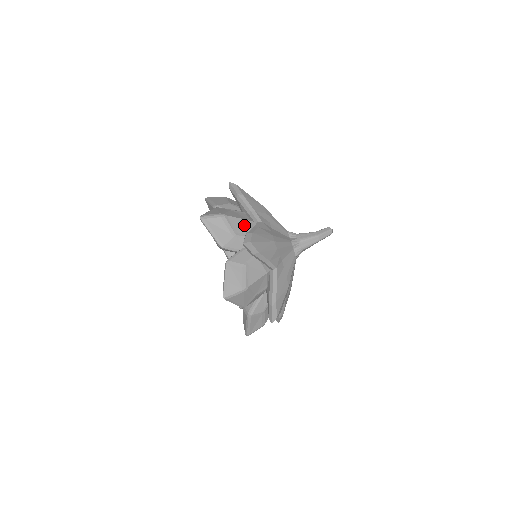
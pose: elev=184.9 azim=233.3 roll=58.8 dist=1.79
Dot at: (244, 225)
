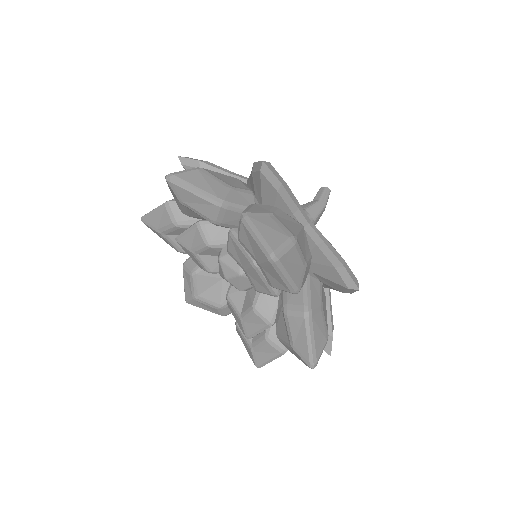
Dot at: (304, 239)
